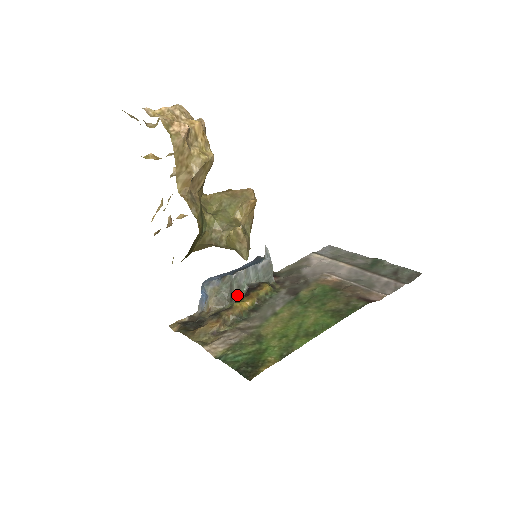
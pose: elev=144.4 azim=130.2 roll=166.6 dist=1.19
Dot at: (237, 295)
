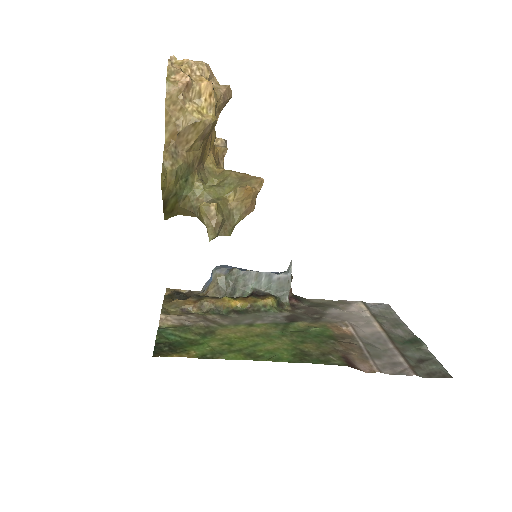
Dot at: (240, 294)
